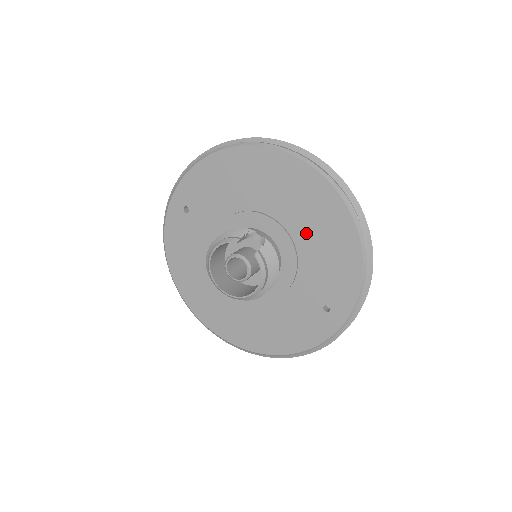
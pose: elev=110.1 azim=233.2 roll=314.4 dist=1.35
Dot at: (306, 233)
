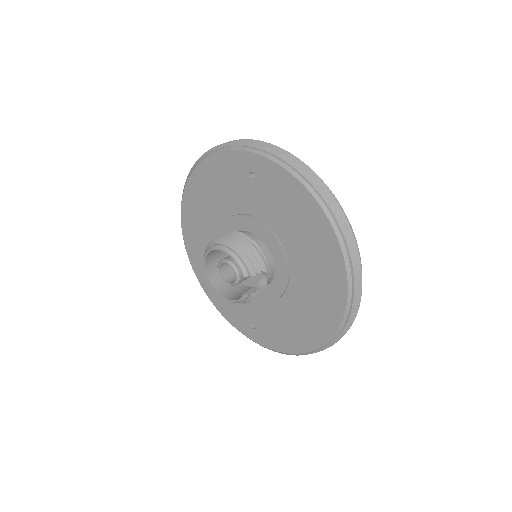
Dot at: (293, 306)
